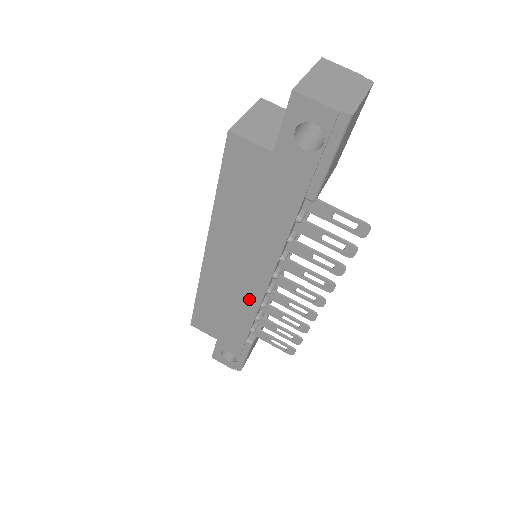
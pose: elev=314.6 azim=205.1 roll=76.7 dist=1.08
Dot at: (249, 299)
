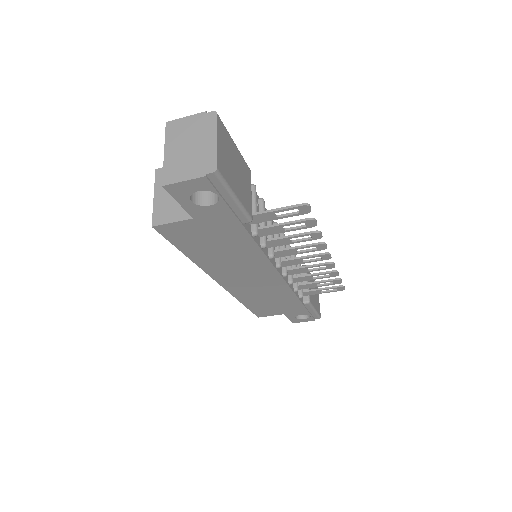
Dot at: (277, 287)
